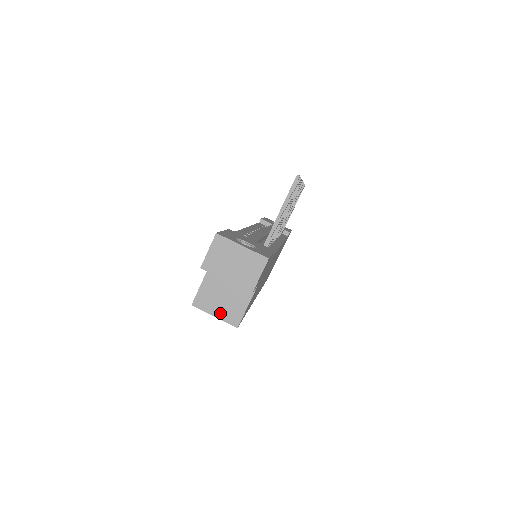
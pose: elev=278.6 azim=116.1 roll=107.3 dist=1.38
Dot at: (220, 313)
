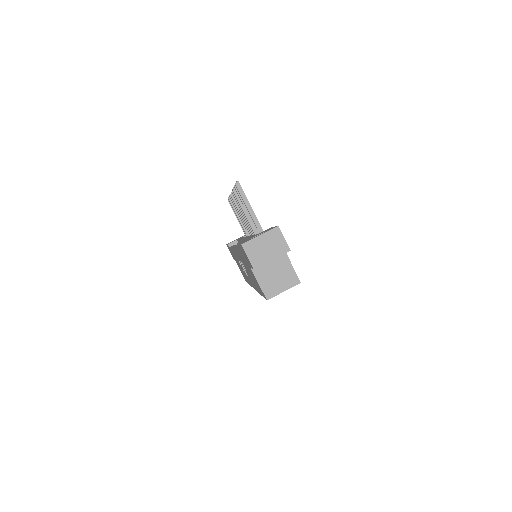
Dot at: (284, 286)
